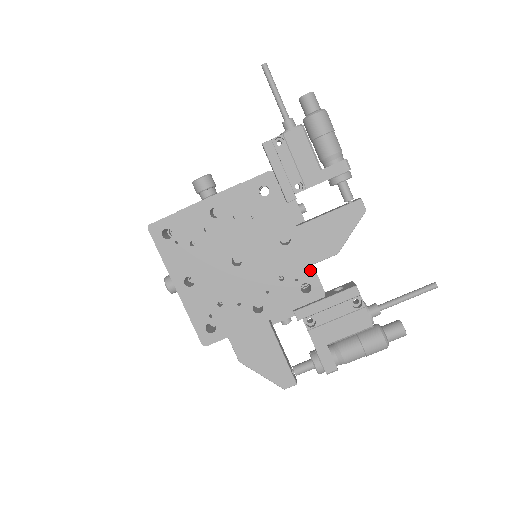
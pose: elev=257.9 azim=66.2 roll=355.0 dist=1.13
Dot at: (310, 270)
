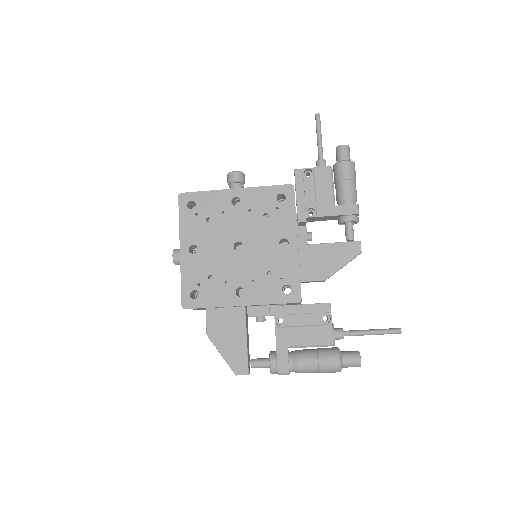
Dot at: (296, 275)
